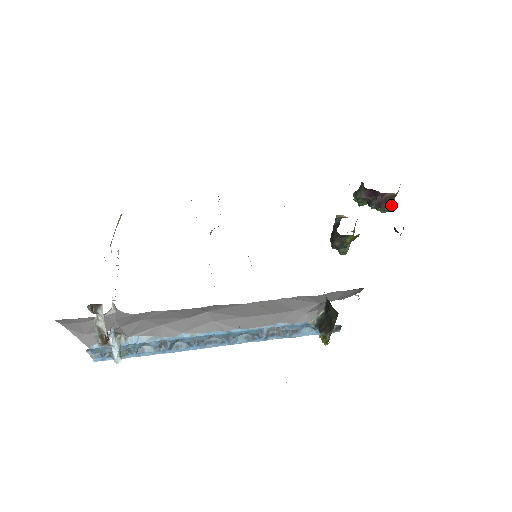
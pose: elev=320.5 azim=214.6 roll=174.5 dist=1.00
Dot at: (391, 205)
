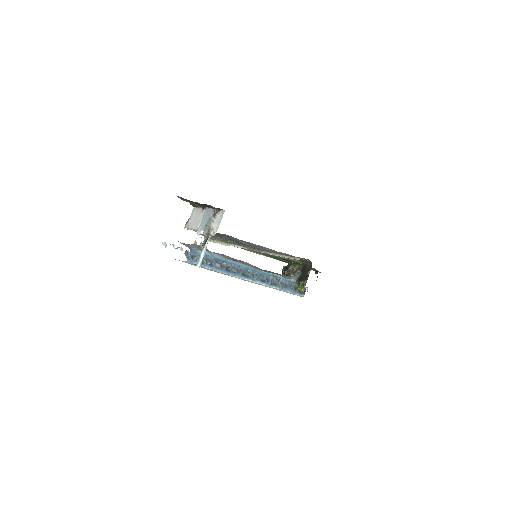
Dot at: occluded
